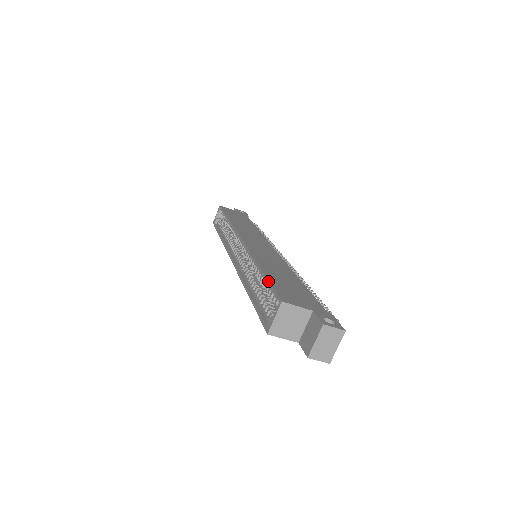
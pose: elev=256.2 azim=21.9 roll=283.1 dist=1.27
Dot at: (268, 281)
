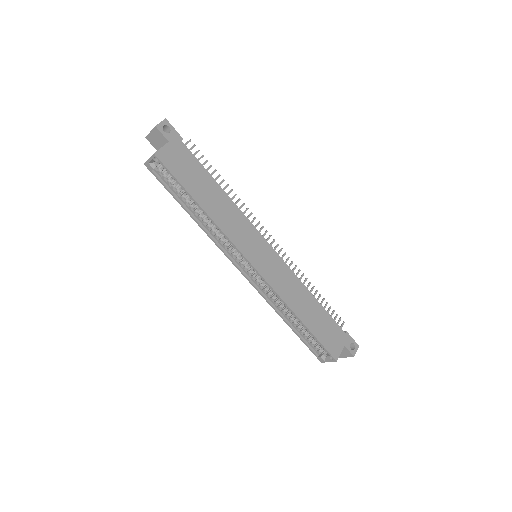
Dot at: (317, 340)
